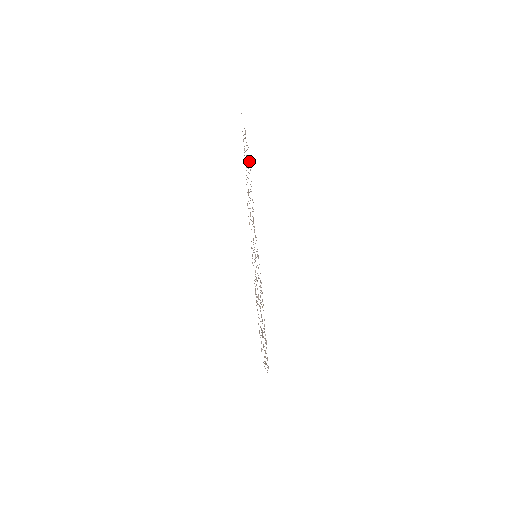
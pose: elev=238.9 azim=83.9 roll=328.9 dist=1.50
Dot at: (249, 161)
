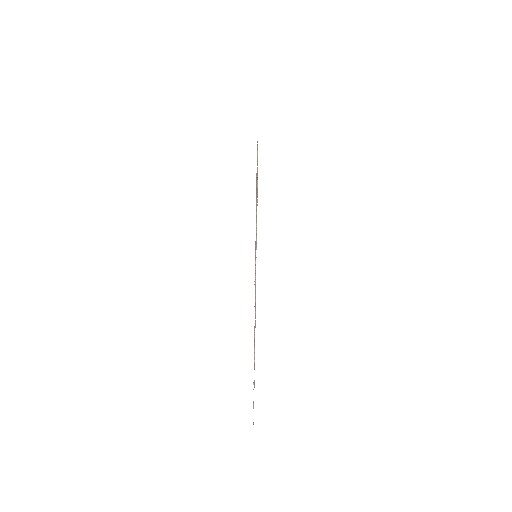
Dot at: occluded
